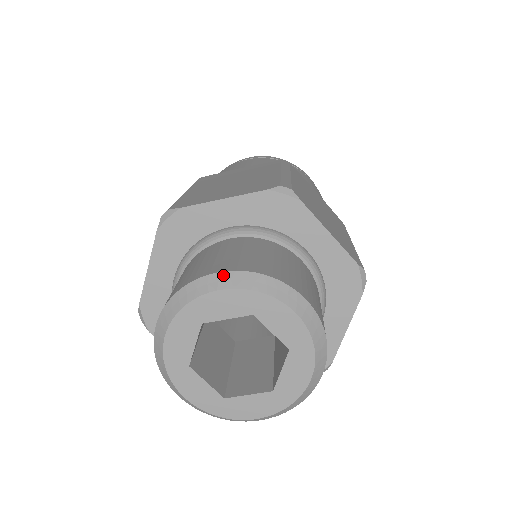
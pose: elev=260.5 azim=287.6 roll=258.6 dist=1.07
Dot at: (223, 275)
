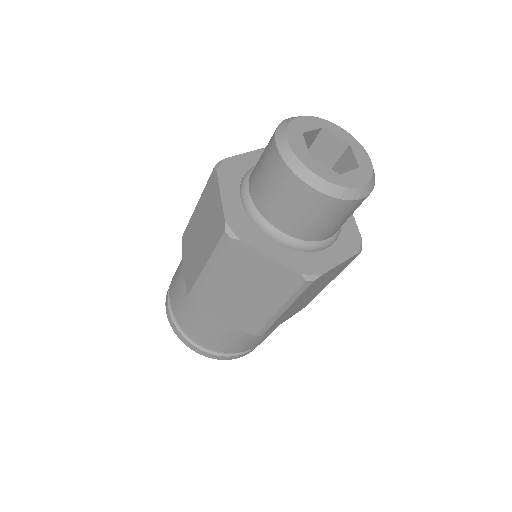
Dot at: occluded
